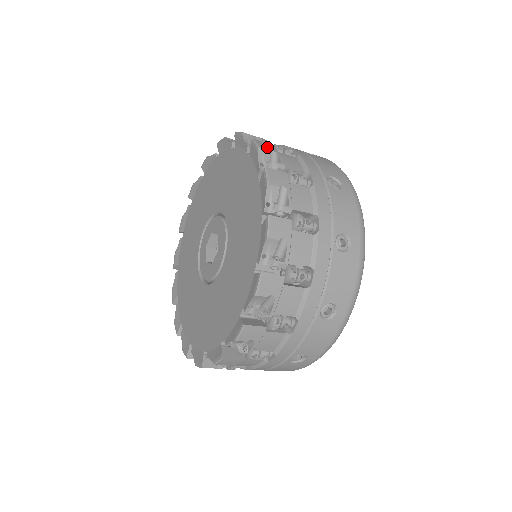
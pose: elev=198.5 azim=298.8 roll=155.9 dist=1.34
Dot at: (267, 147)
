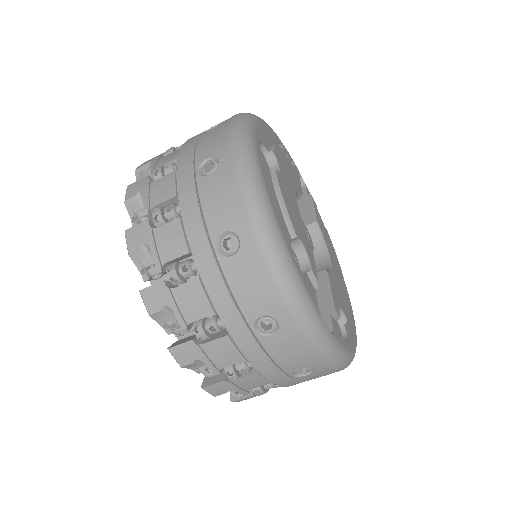
Dot at: occluded
